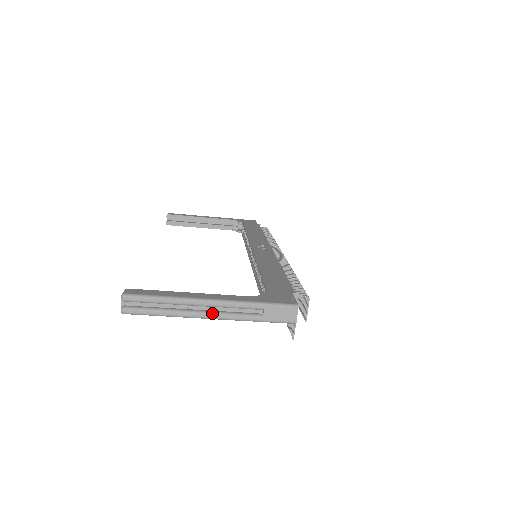
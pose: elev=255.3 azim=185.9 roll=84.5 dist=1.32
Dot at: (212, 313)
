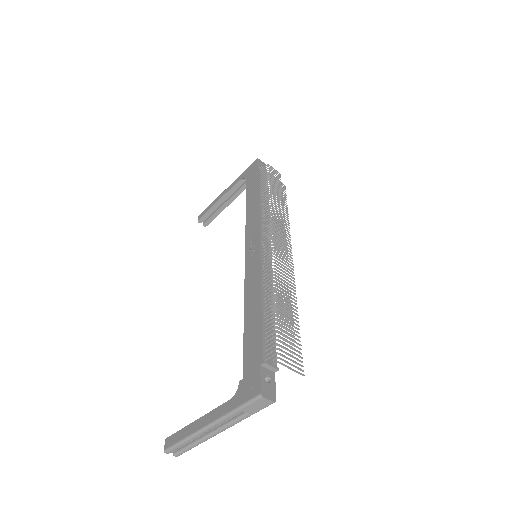
Dot at: (218, 430)
